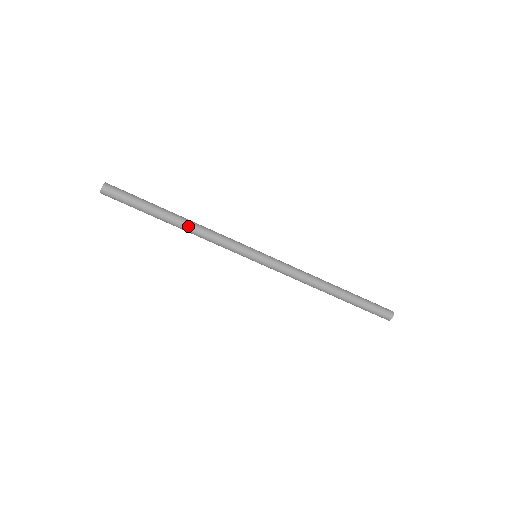
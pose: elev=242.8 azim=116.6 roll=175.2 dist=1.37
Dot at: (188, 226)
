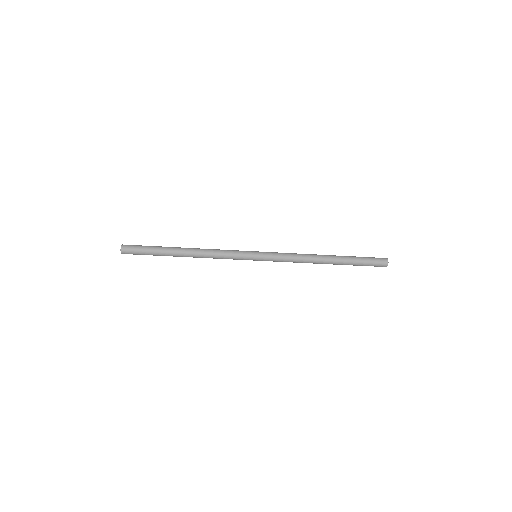
Dot at: (194, 256)
